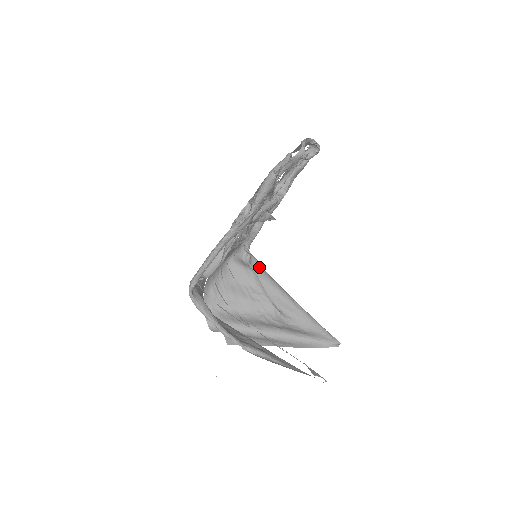
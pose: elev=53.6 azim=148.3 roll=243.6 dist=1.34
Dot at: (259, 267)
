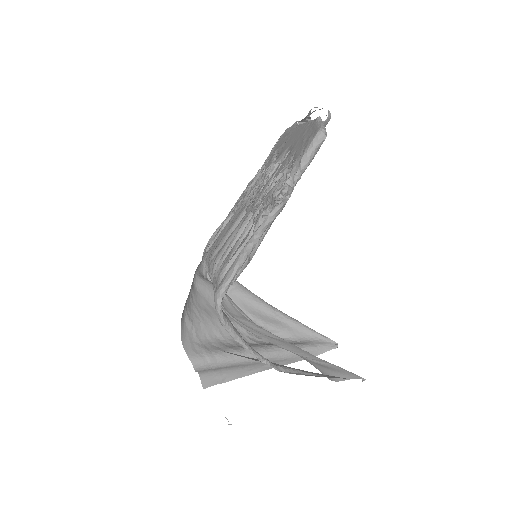
Dot at: occluded
